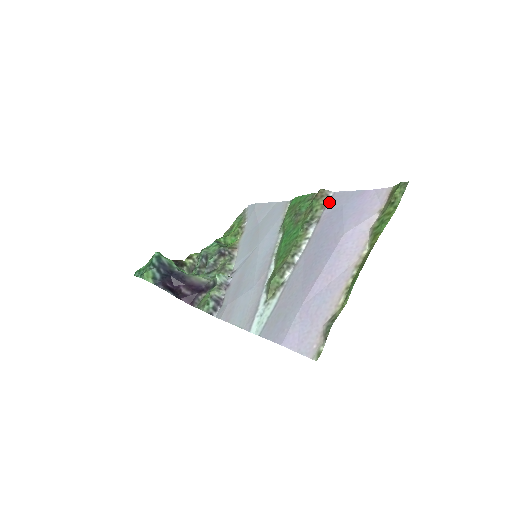
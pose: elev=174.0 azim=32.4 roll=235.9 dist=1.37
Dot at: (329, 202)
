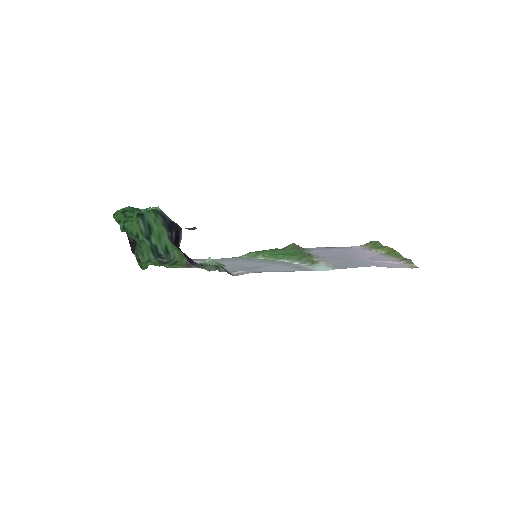
Dot at: (307, 248)
